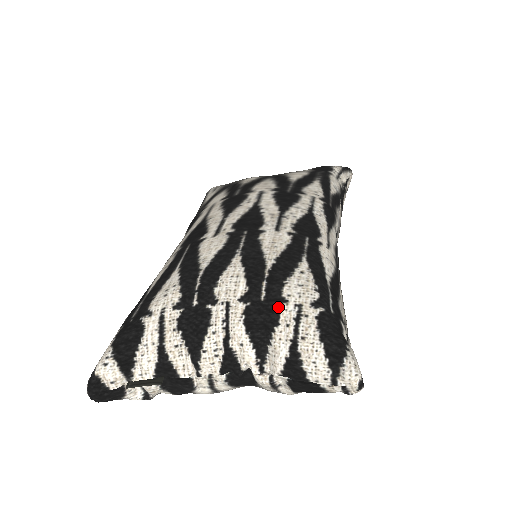
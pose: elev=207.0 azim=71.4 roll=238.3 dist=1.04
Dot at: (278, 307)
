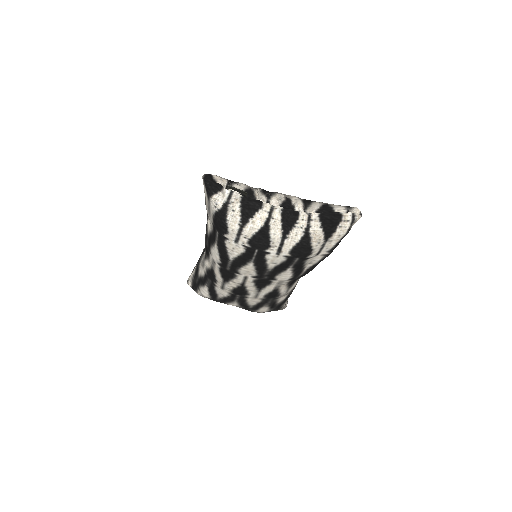
Dot at: occluded
